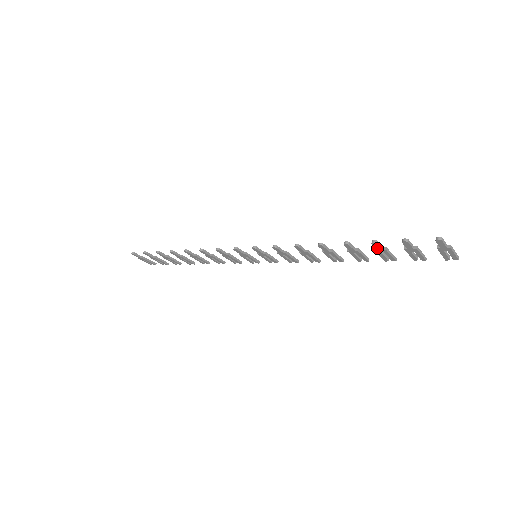
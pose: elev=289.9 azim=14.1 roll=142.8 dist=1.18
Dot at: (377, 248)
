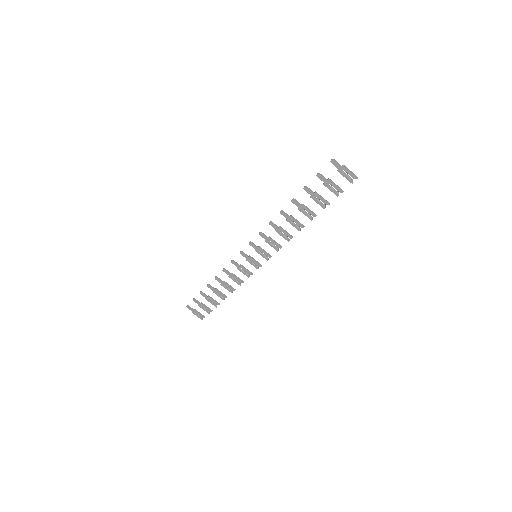
Dot at: (310, 193)
